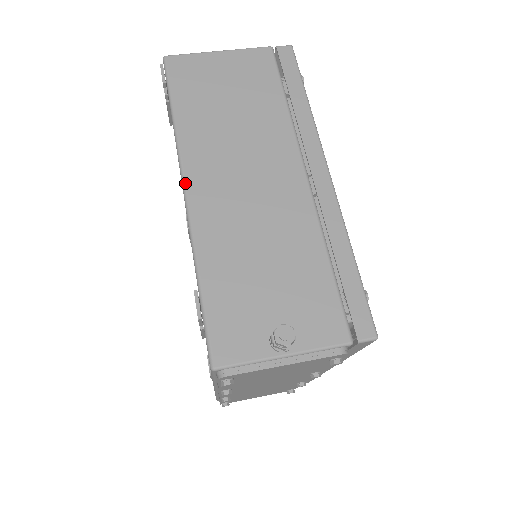
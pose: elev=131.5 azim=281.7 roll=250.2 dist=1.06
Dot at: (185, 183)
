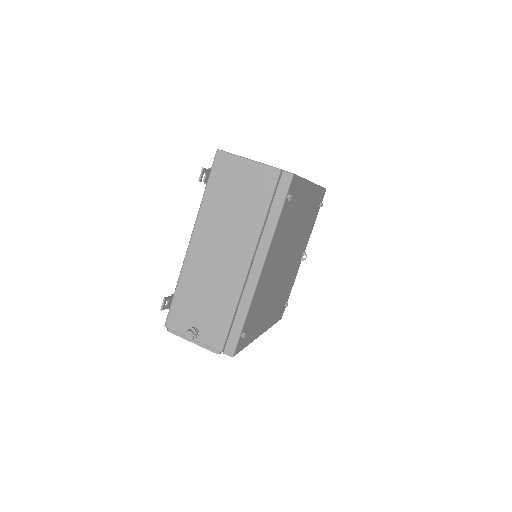
Dot at: (191, 238)
